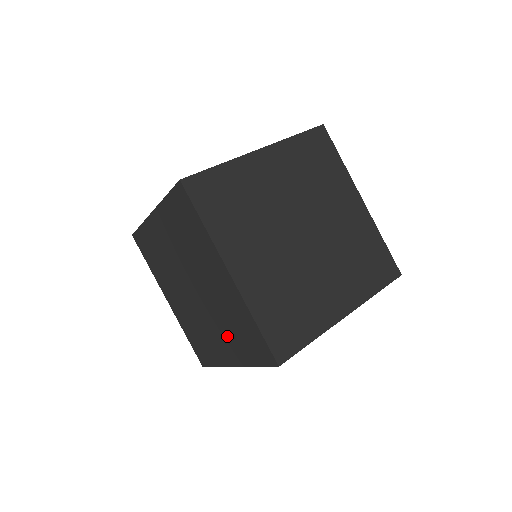
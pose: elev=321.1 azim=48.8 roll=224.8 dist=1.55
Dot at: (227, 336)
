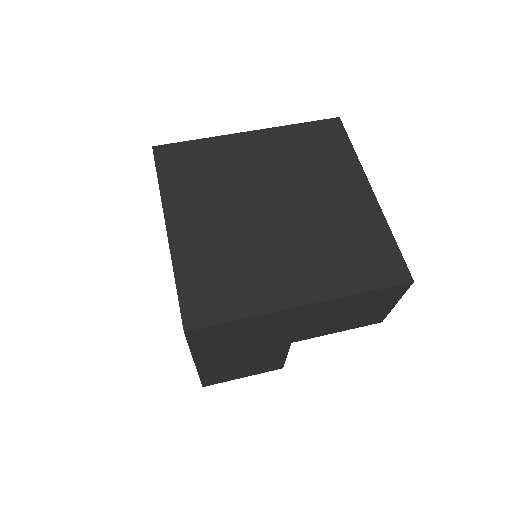
Dot at: occluded
